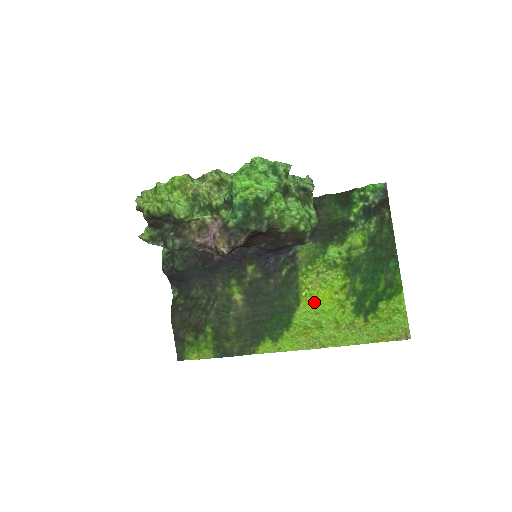
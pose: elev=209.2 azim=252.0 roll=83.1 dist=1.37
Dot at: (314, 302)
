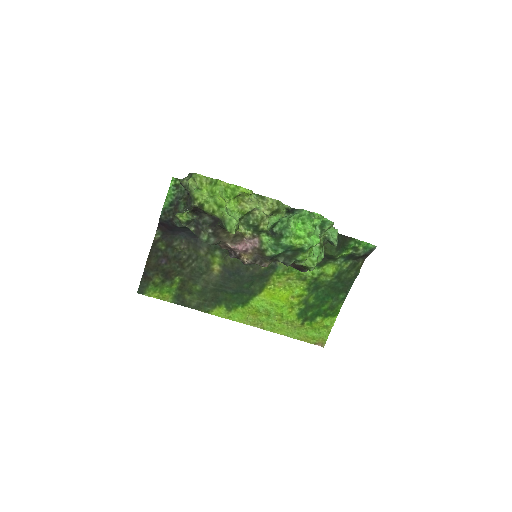
Dot at: (274, 296)
